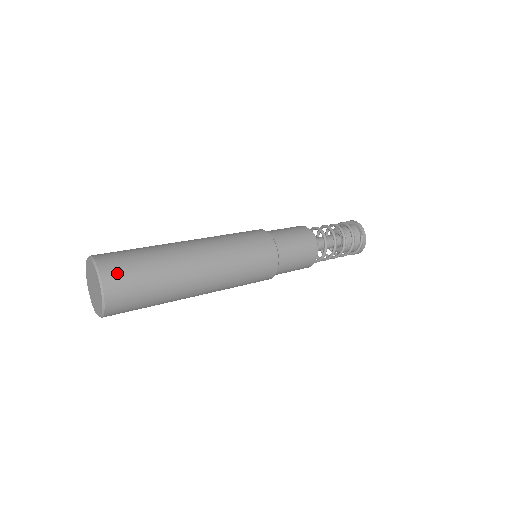
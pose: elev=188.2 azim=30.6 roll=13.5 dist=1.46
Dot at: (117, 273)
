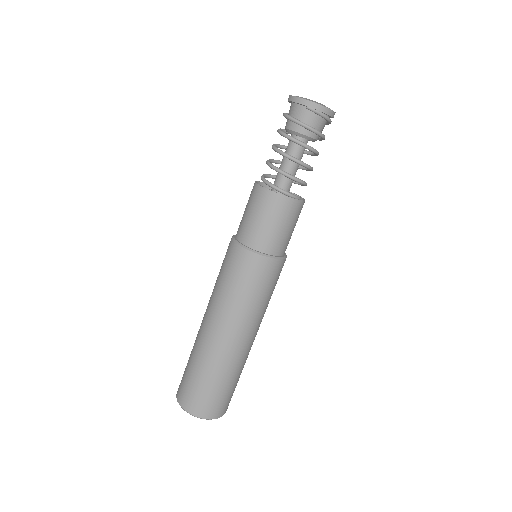
Dot at: (190, 400)
